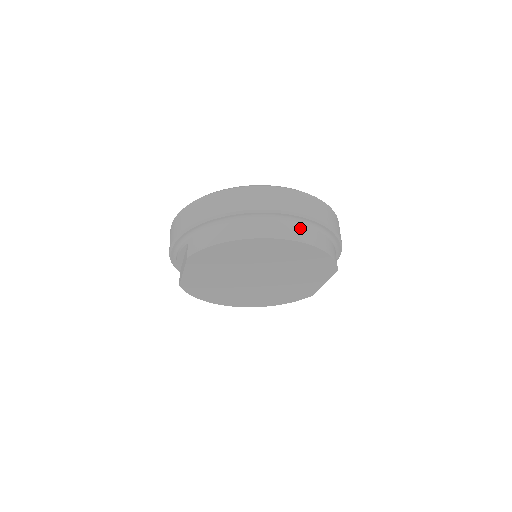
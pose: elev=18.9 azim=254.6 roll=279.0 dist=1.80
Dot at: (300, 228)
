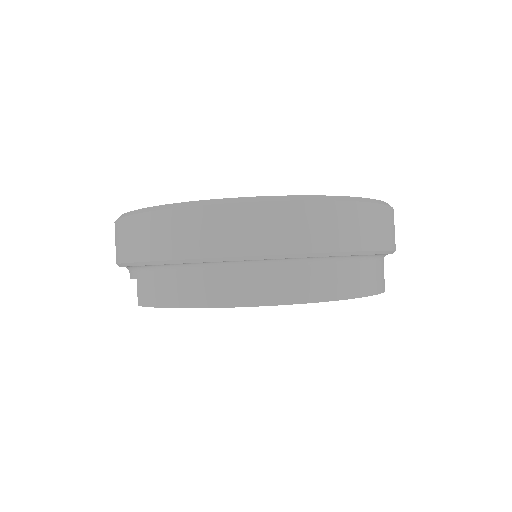
Dot at: (322, 273)
